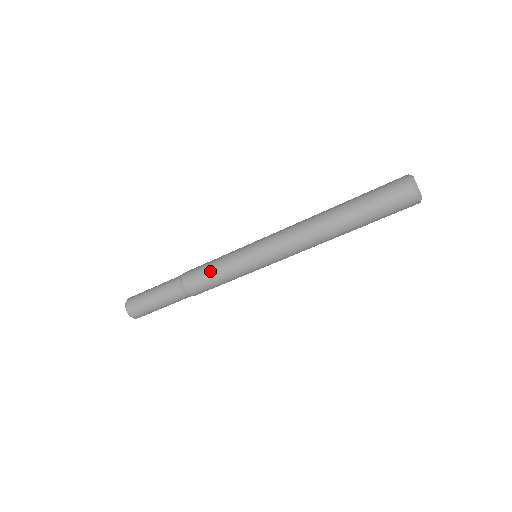
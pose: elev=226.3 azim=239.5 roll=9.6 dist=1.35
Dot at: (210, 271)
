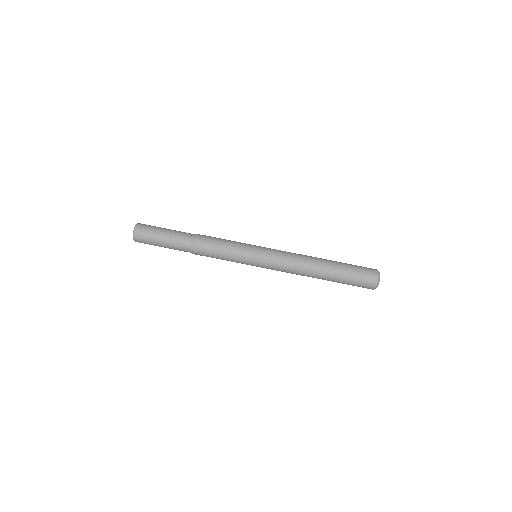
Dot at: (221, 244)
